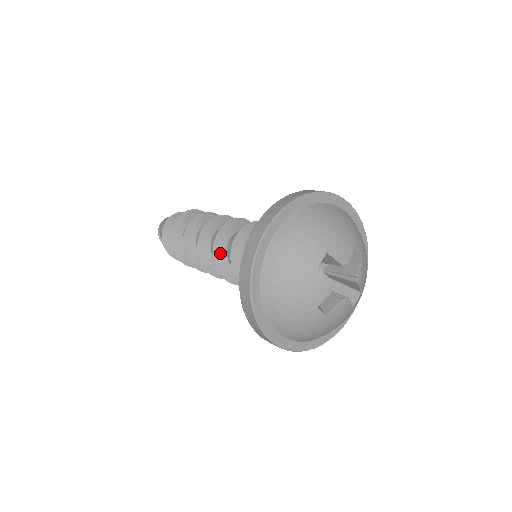
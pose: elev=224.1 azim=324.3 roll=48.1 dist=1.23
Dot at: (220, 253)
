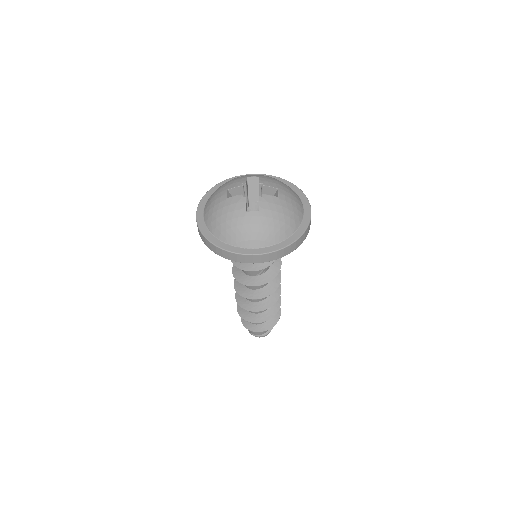
Dot at: (241, 277)
